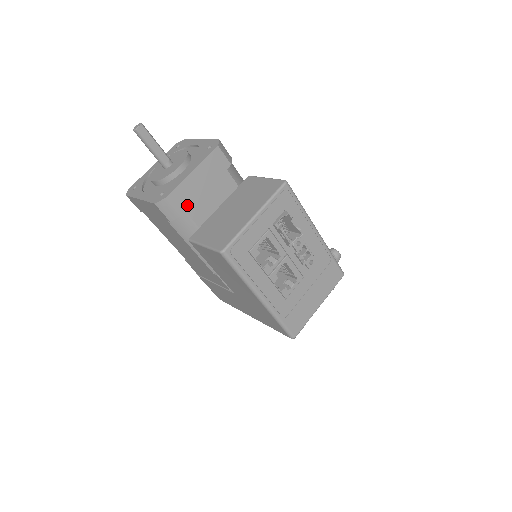
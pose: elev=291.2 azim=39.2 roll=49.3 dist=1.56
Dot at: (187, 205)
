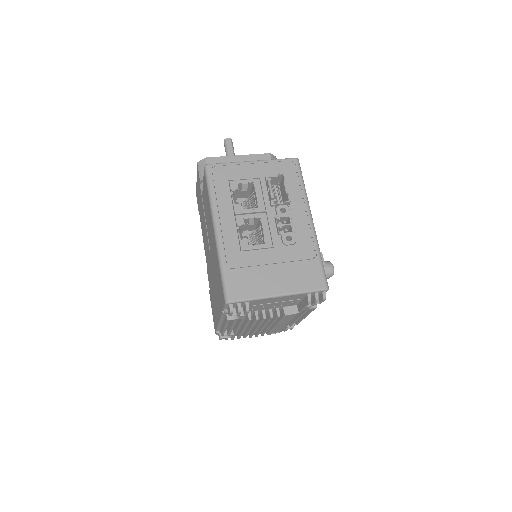
Dot at: occluded
